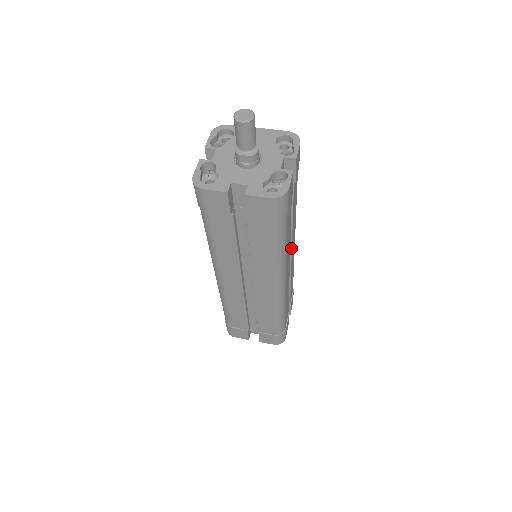
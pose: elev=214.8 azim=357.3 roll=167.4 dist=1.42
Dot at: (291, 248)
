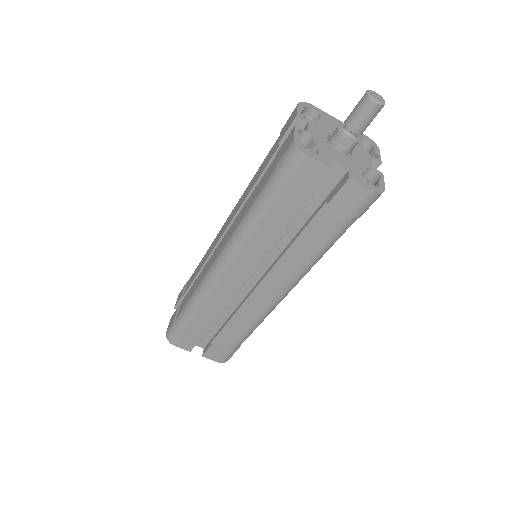
Dot at: occluded
